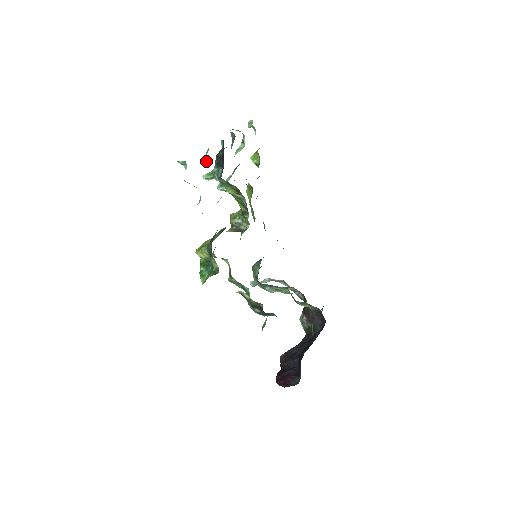
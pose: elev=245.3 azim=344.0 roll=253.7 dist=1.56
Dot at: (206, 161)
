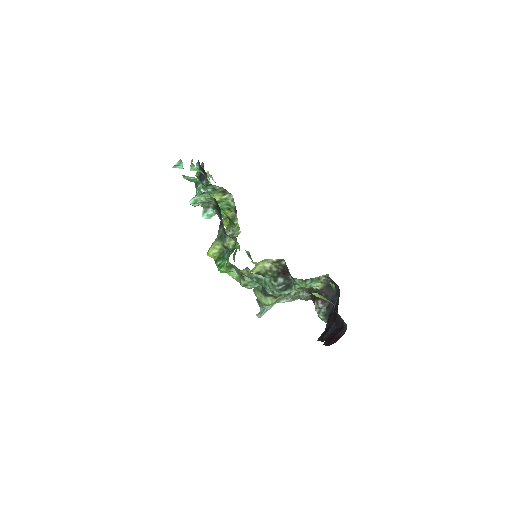
Dot at: (193, 170)
